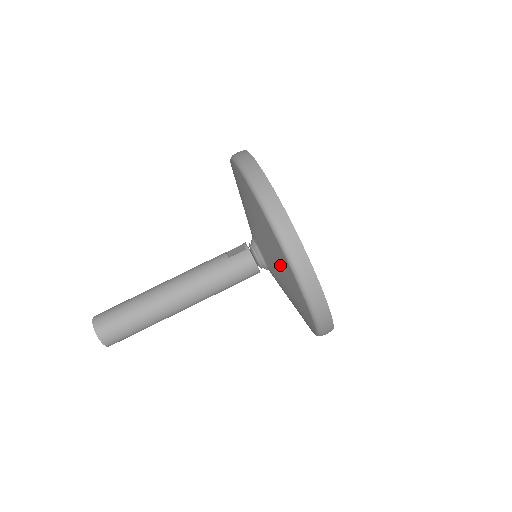
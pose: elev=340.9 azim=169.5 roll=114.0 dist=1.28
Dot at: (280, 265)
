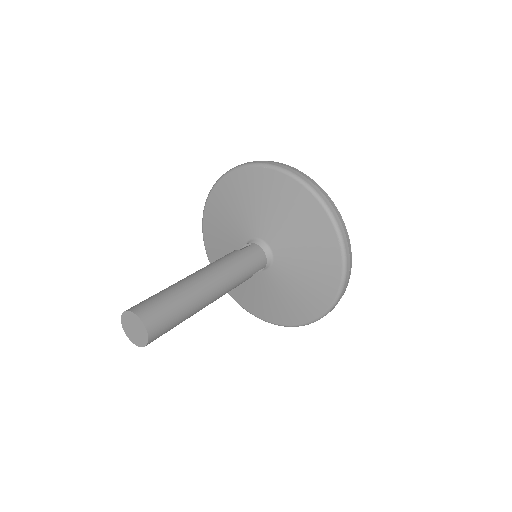
Dot at: (305, 224)
